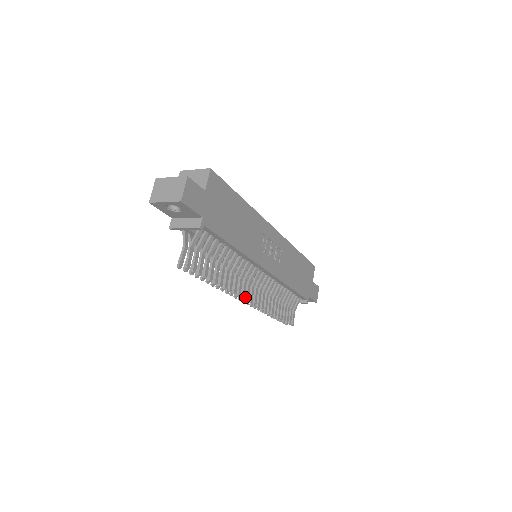
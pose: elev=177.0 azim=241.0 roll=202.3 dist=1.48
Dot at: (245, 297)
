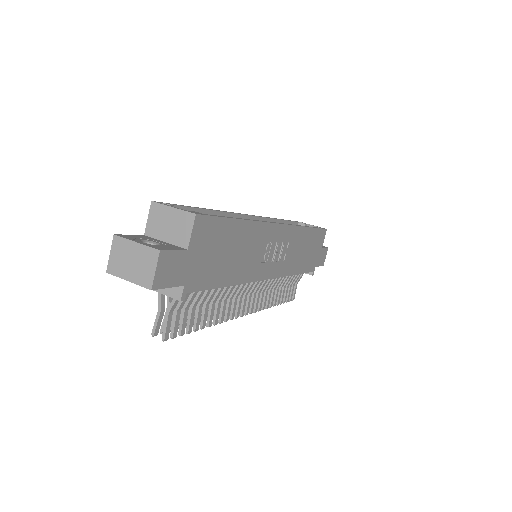
Dot at: (240, 313)
